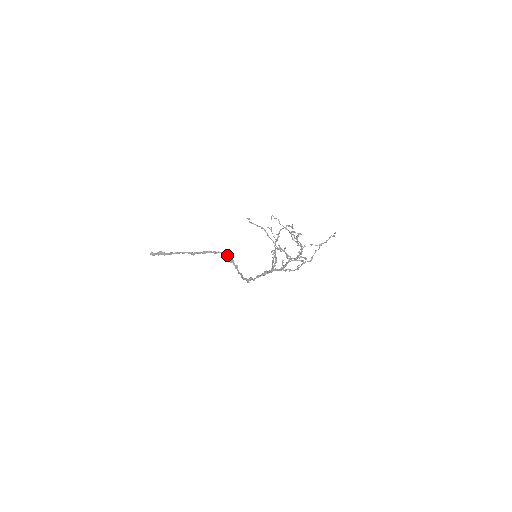
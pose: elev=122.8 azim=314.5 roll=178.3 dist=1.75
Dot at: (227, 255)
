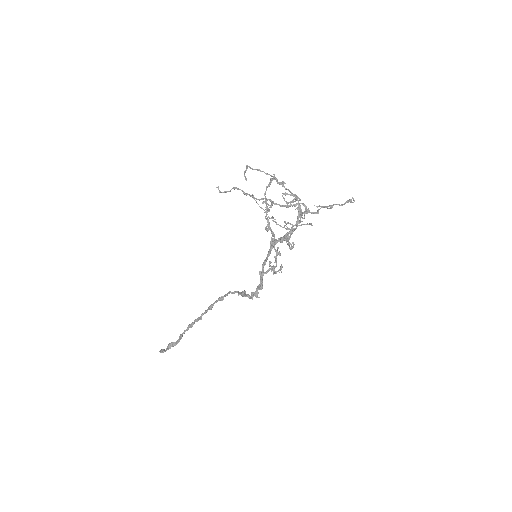
Dot at: occluded
